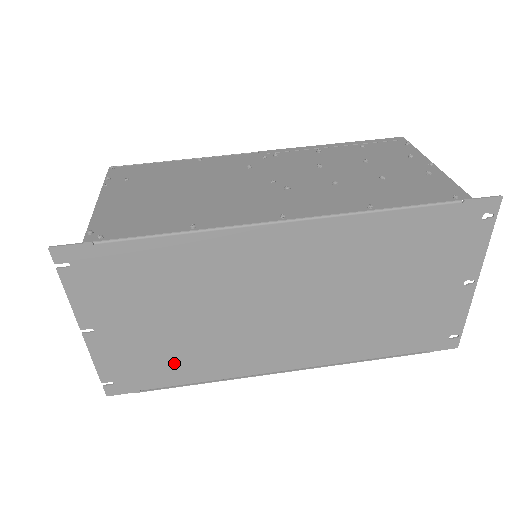
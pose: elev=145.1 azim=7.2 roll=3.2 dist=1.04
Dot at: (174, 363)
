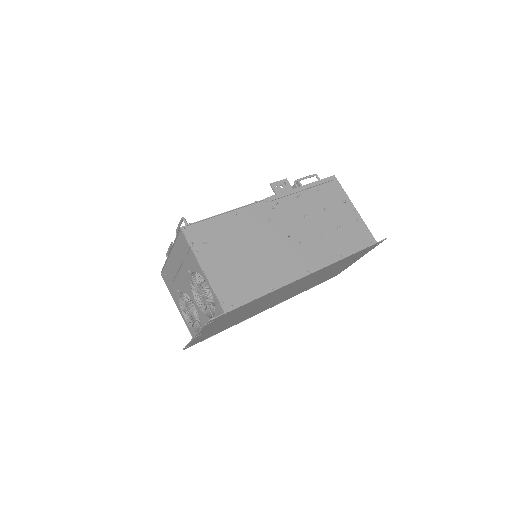
Dot at: occluded
